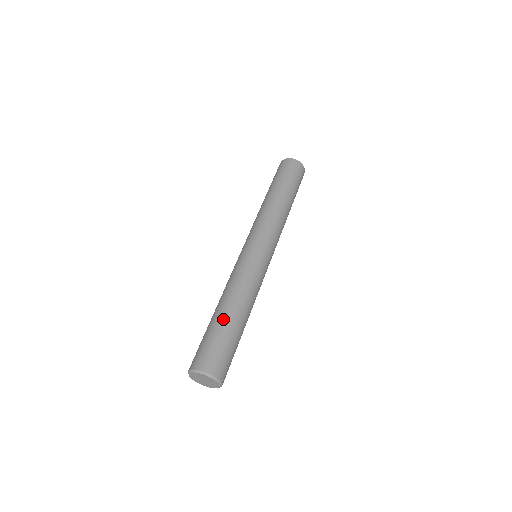
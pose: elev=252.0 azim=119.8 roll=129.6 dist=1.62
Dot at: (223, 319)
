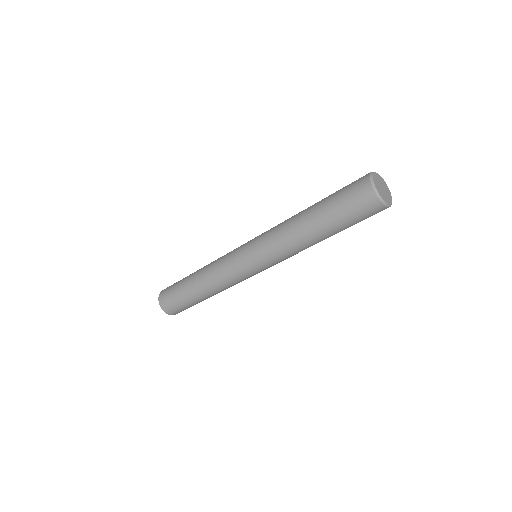
Dot at: (192, 296)
